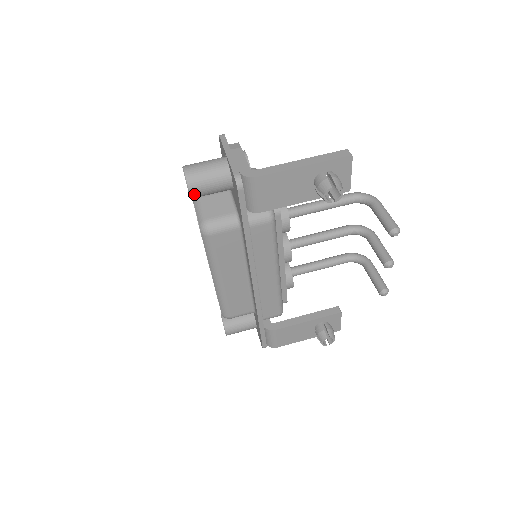
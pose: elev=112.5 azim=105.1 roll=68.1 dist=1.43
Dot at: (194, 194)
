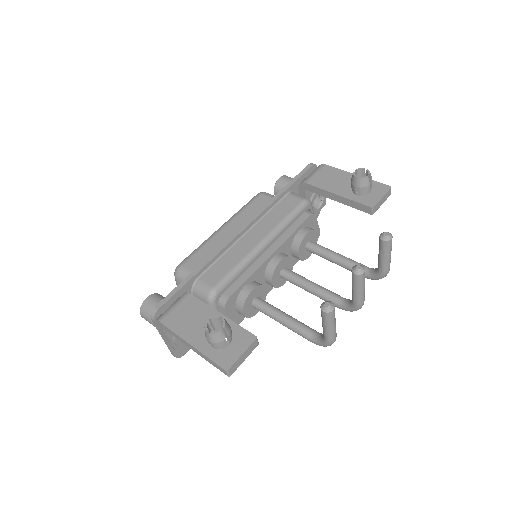
Dot at: (280, 181)
